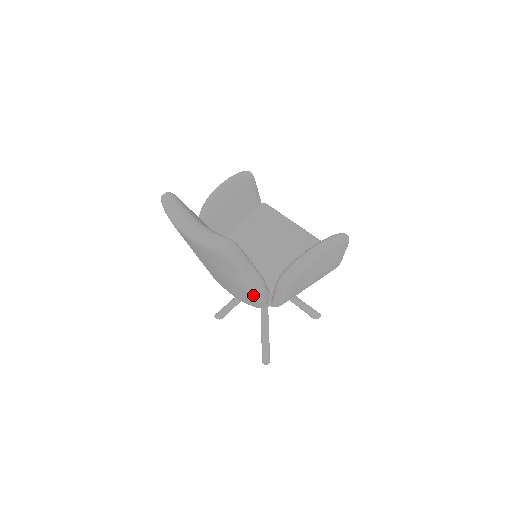
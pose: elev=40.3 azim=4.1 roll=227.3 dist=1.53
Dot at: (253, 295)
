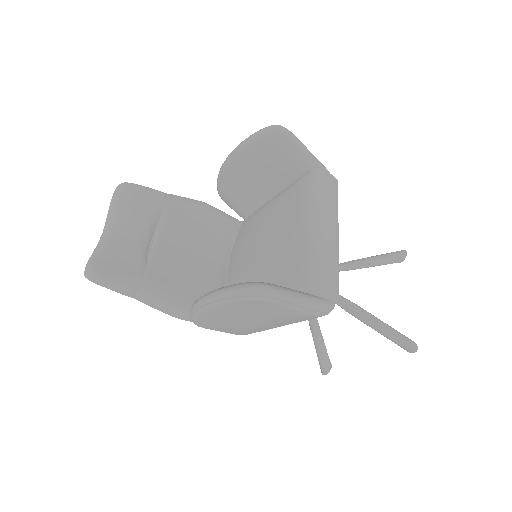
Dot at: occluded
